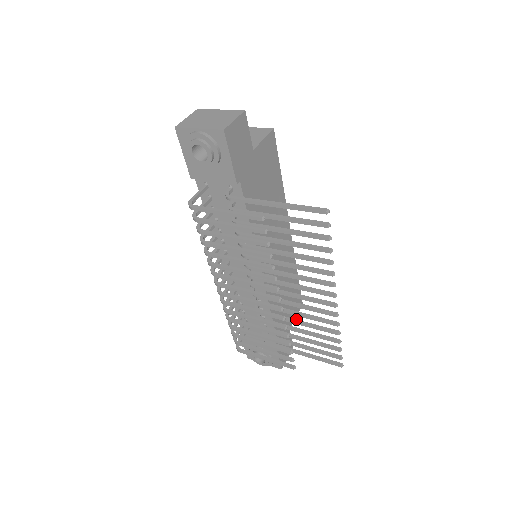
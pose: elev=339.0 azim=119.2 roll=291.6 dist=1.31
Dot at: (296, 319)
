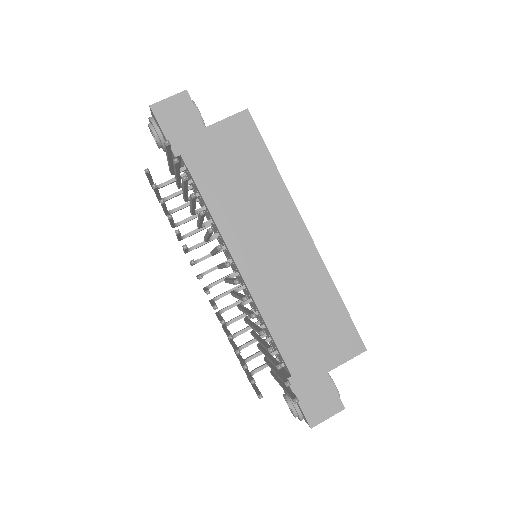
Dot at: (253, 322)
